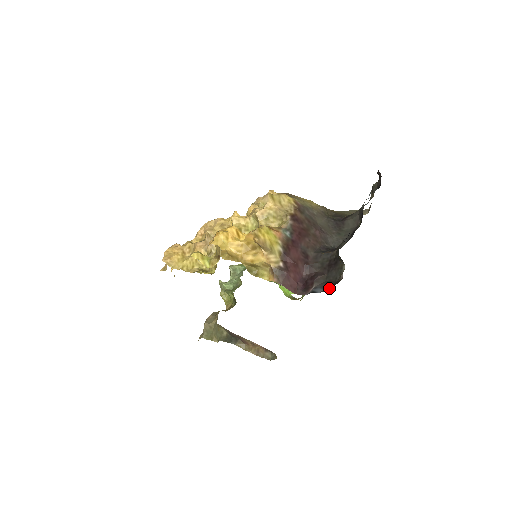
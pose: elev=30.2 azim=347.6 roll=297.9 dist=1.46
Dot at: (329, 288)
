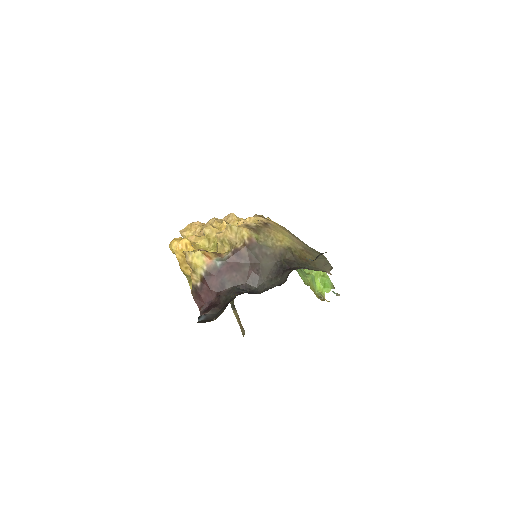
Dot at: (199, 322)
